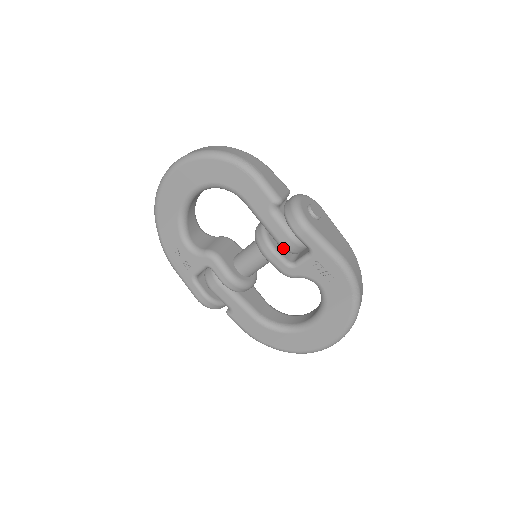
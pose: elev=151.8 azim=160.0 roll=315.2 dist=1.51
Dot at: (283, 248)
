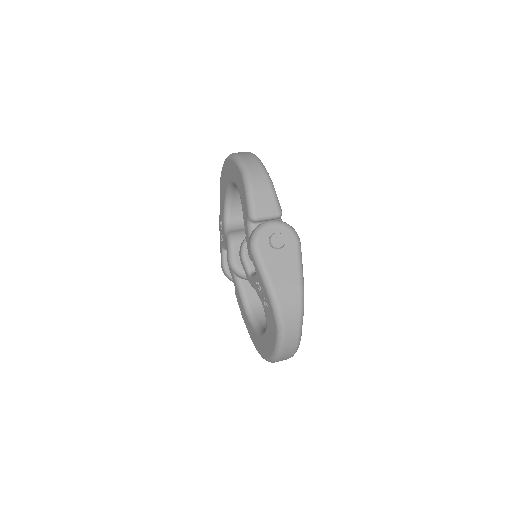
Dot at: (250, 258)
